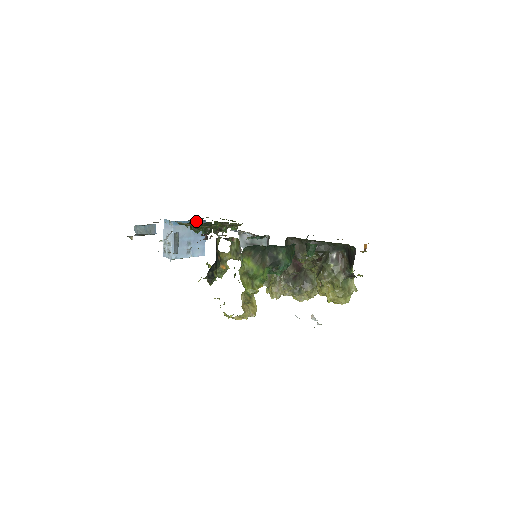
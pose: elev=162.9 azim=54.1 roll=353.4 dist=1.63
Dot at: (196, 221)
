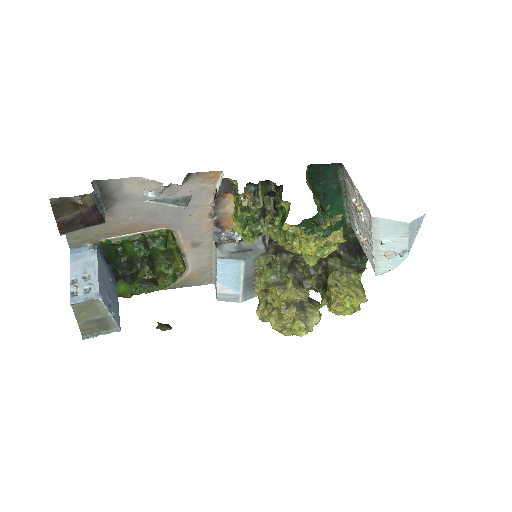
Dot at: (111, 272)
